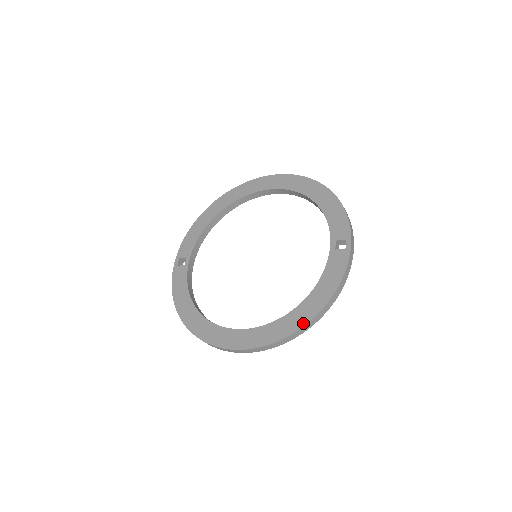
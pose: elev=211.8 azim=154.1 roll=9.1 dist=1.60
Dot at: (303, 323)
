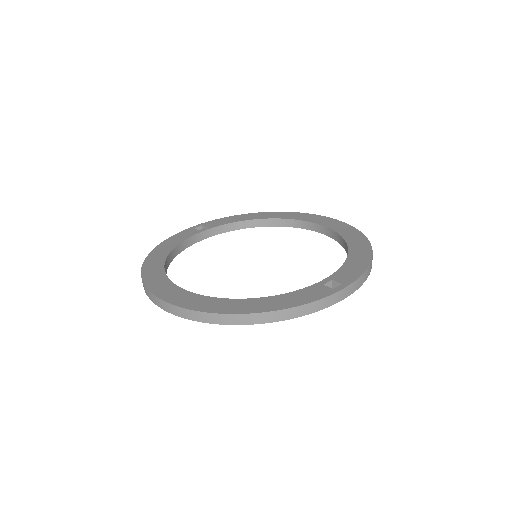
Dot at: (226, 311)
